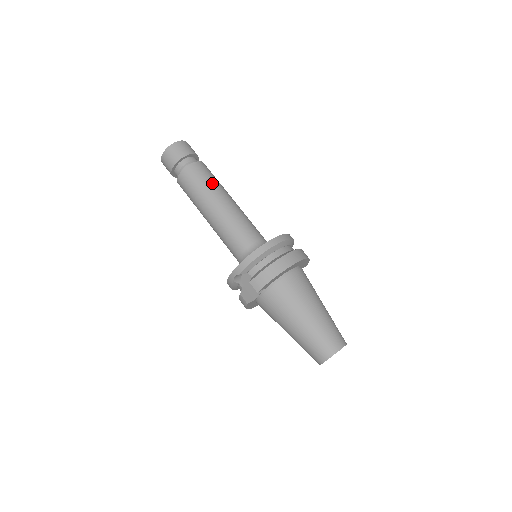
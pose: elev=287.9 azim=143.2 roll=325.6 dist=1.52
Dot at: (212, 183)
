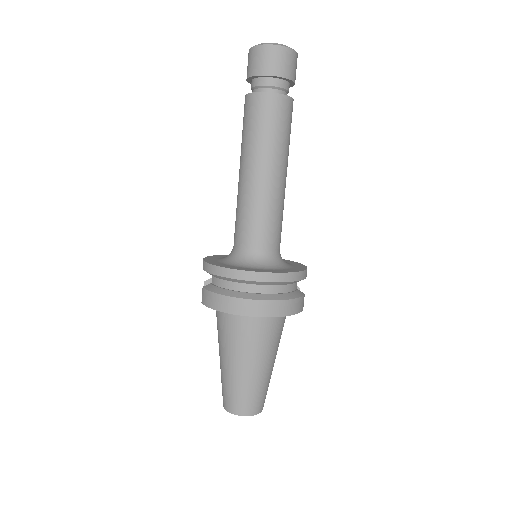
Dot at: (264, 138)
